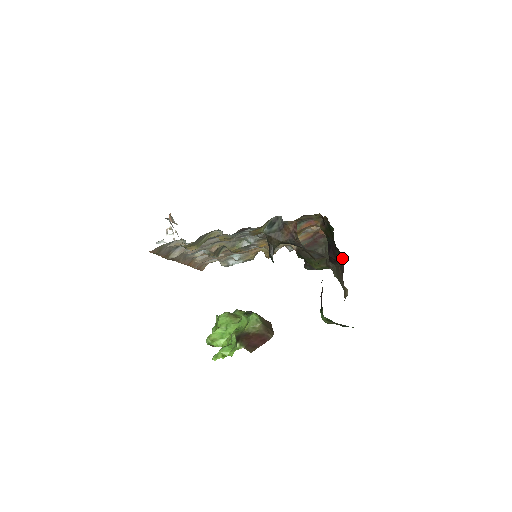
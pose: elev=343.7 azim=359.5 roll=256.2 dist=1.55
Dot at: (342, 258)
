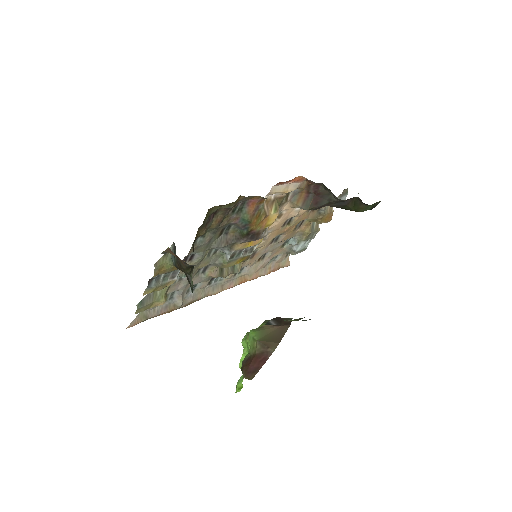
Dot at: occluded
